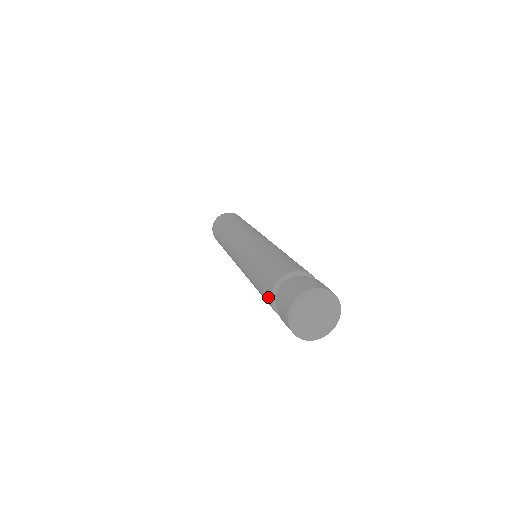
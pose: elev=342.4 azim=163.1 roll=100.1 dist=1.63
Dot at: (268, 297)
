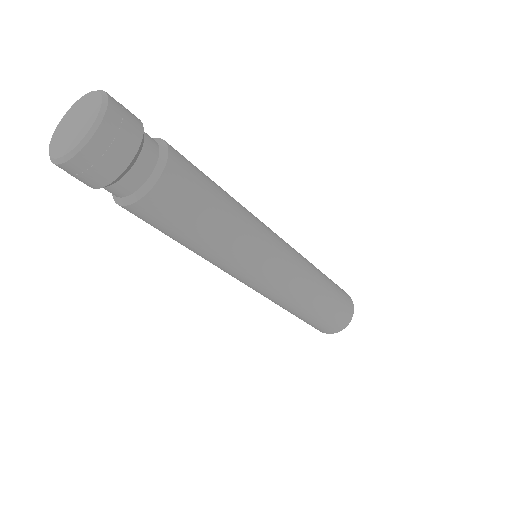
Dot at: occluded
